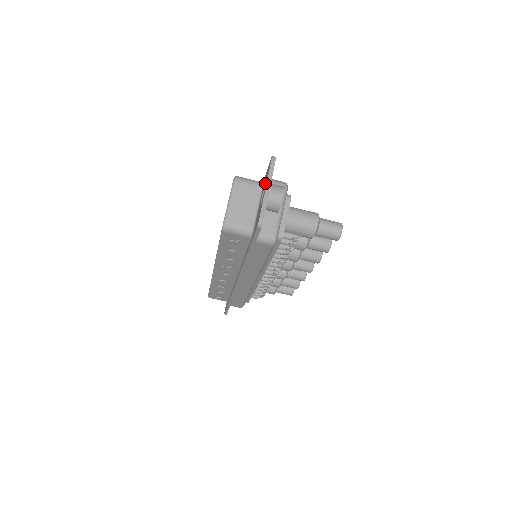
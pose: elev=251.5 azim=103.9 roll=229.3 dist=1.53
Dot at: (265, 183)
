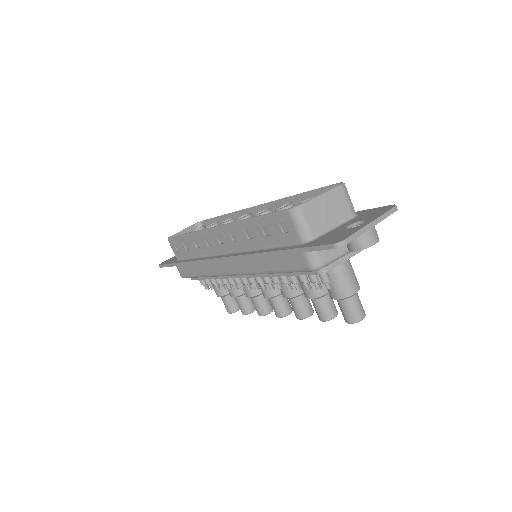
Dot at: (367, 217)
